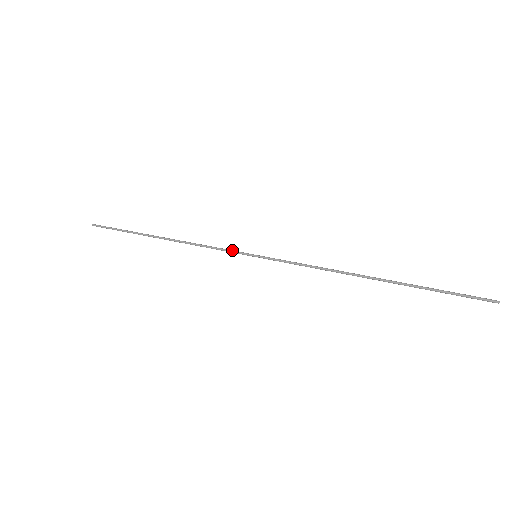
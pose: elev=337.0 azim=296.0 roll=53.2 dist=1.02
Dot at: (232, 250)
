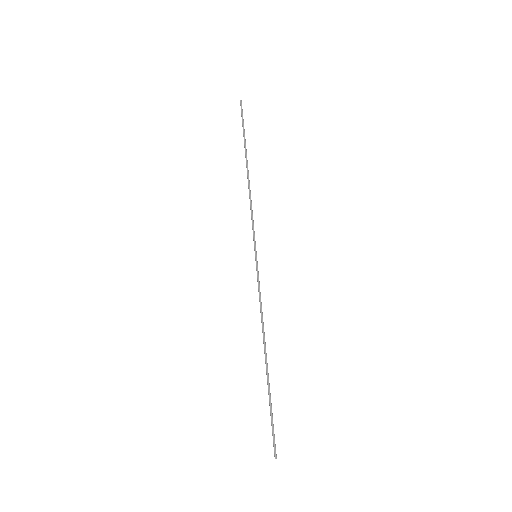
Dot at: (254, 234)
